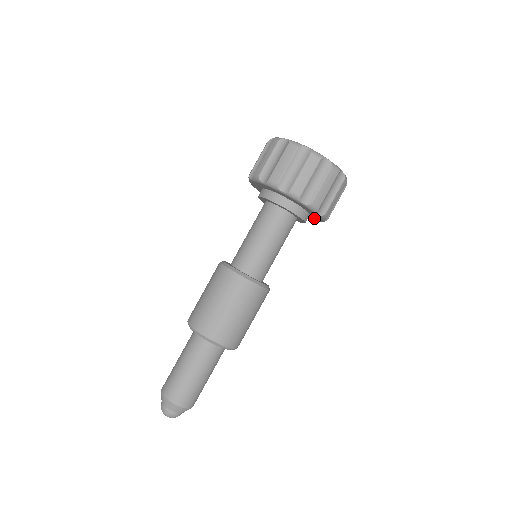
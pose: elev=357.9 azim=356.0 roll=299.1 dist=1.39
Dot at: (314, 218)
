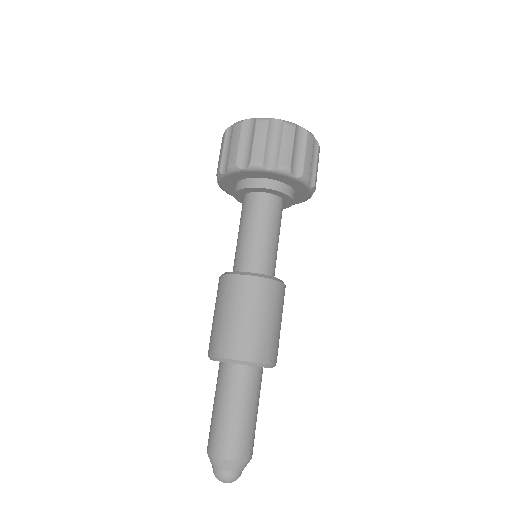
Dot at: occluded
